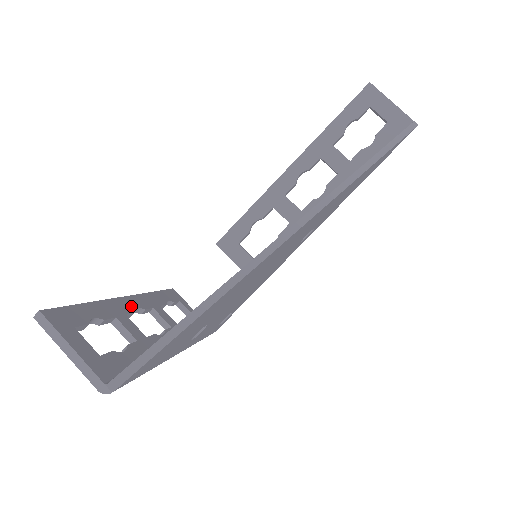
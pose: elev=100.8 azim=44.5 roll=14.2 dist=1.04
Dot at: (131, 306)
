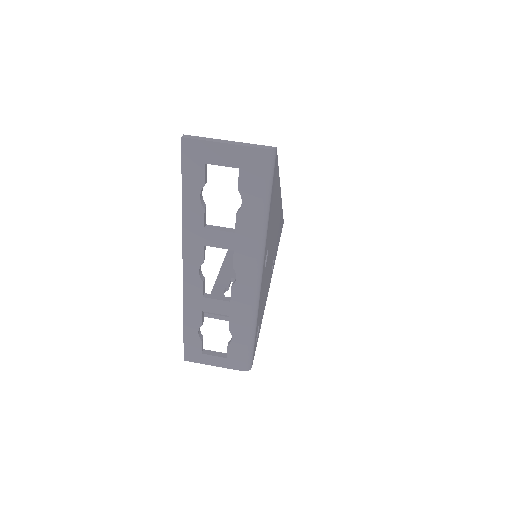
Dot at: (197, 260)
